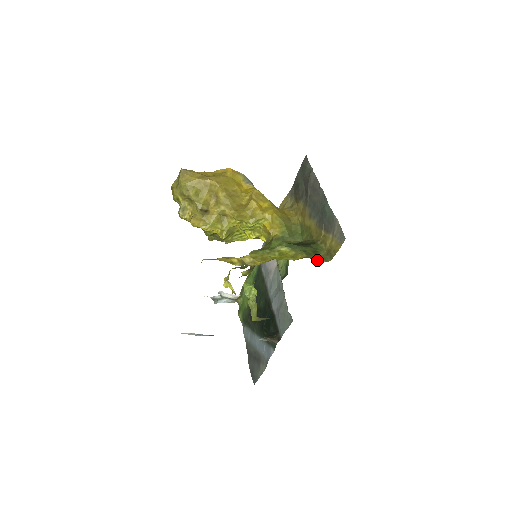
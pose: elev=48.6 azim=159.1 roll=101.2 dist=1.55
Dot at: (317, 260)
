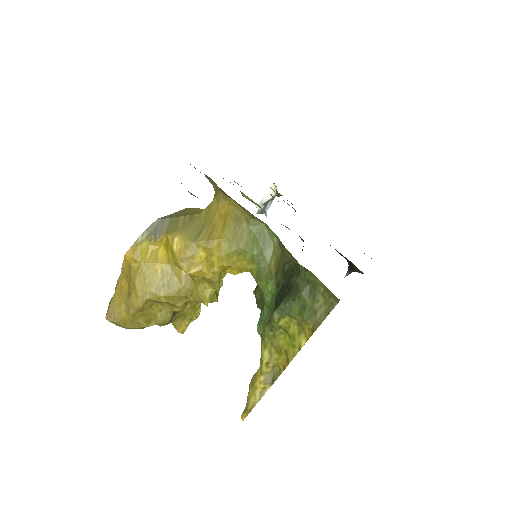
Dot at: (326, 316)
